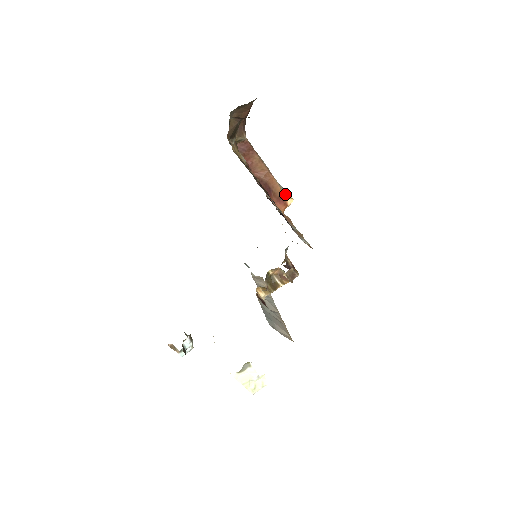
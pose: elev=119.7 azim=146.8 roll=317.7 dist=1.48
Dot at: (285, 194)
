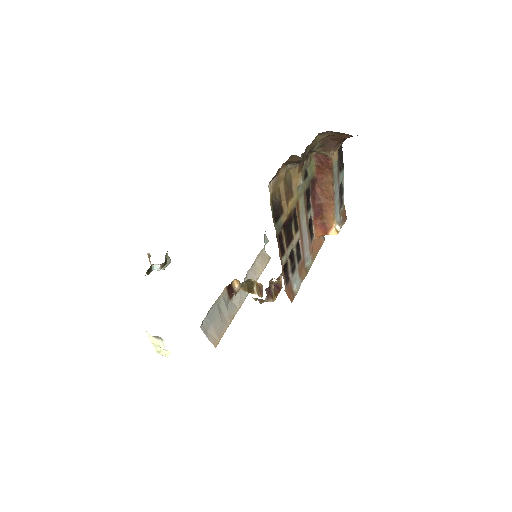
Dot at: (334, 224)
